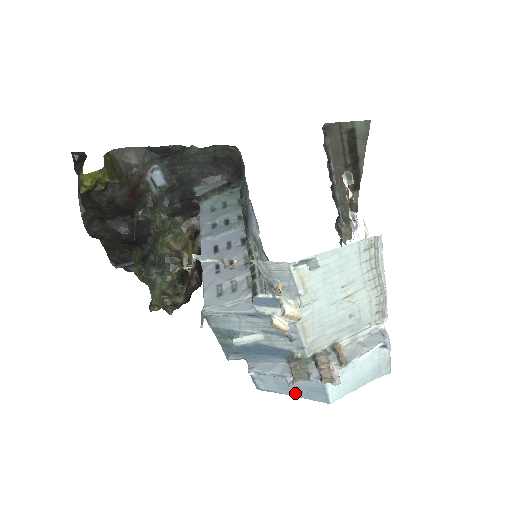
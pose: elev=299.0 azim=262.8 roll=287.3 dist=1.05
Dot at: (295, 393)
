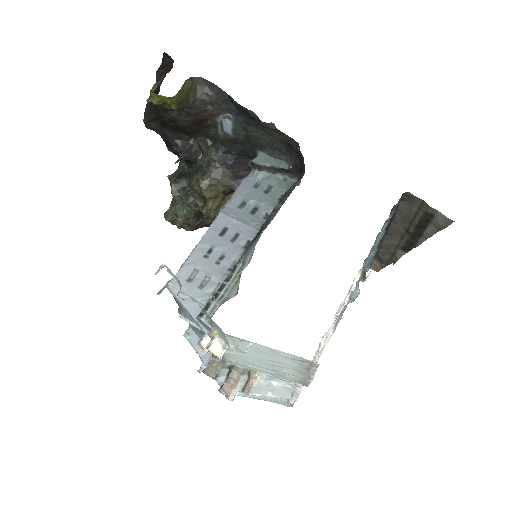
Dot at: occluded
